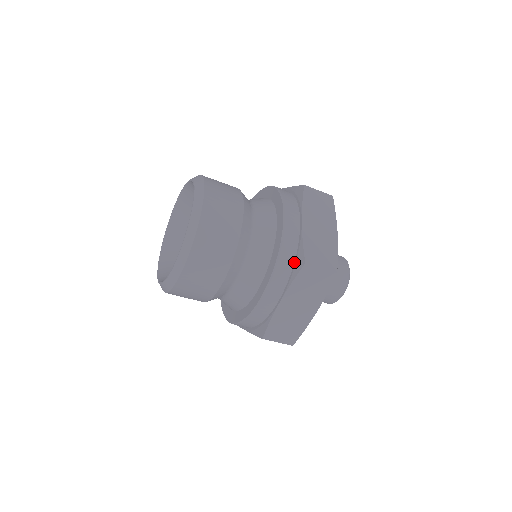
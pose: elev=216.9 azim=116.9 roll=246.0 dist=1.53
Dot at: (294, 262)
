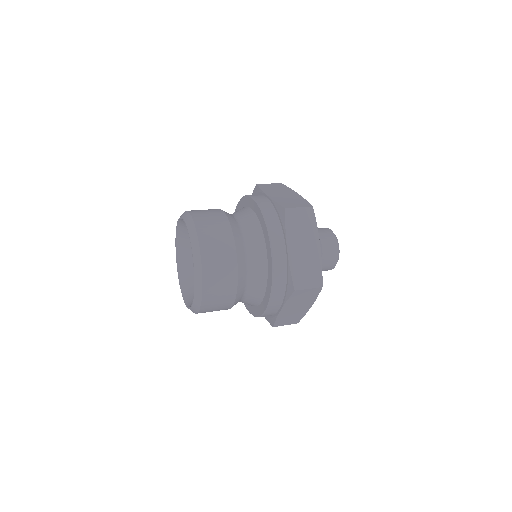
Dot at: (286, 285)
